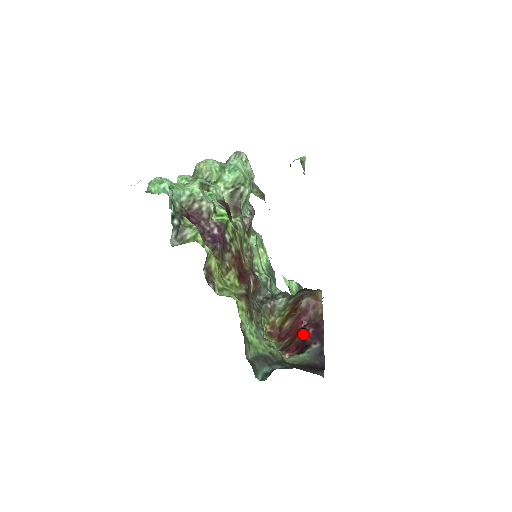
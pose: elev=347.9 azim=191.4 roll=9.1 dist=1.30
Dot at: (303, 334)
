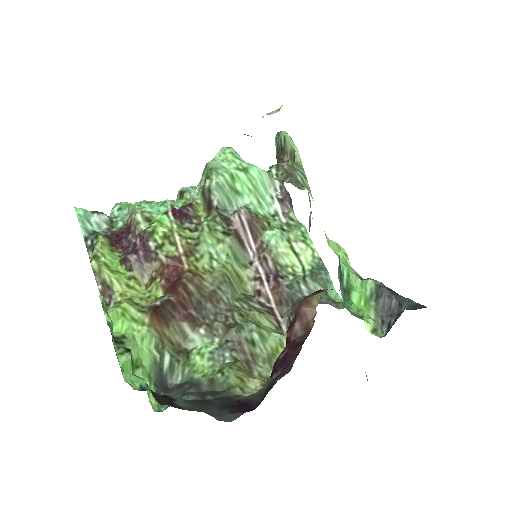
Dot at: occluded
